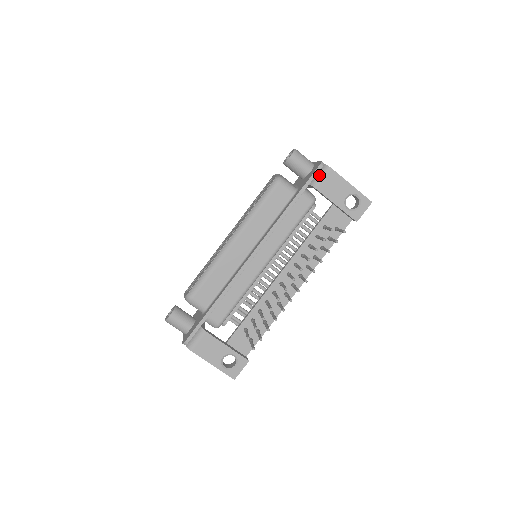
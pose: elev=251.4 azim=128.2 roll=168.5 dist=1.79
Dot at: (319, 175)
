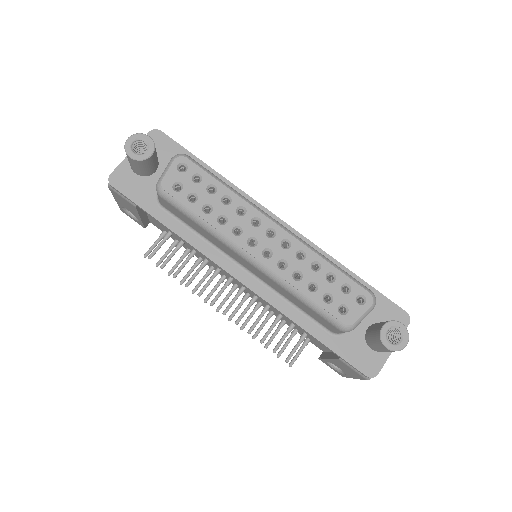
Dot at: occluded
